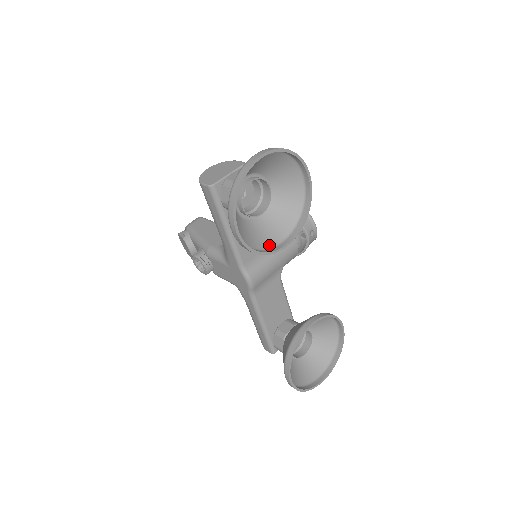
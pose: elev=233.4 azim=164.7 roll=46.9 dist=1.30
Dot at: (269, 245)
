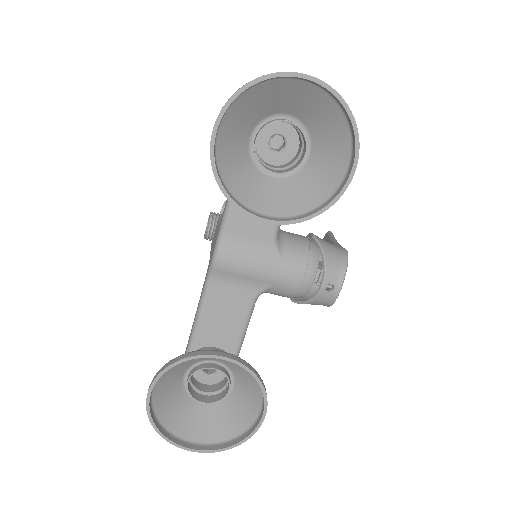
Dot at: (247, 203)
